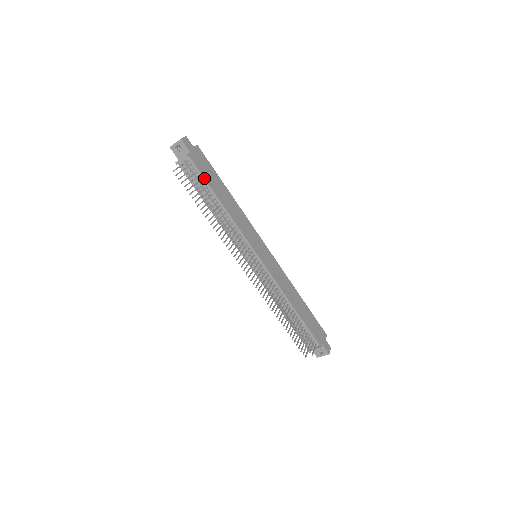
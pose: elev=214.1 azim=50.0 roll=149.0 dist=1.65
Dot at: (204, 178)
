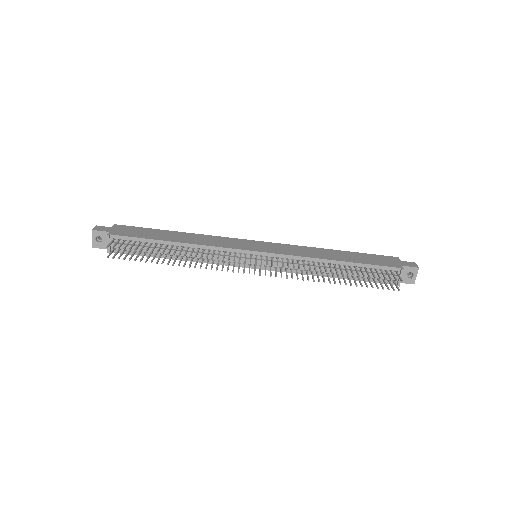
Dot at: (141, 238)
